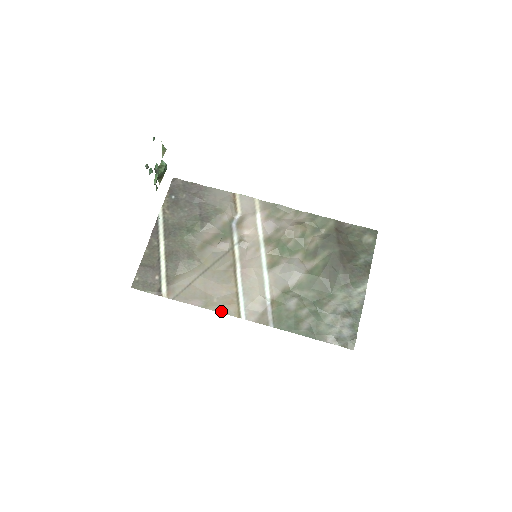
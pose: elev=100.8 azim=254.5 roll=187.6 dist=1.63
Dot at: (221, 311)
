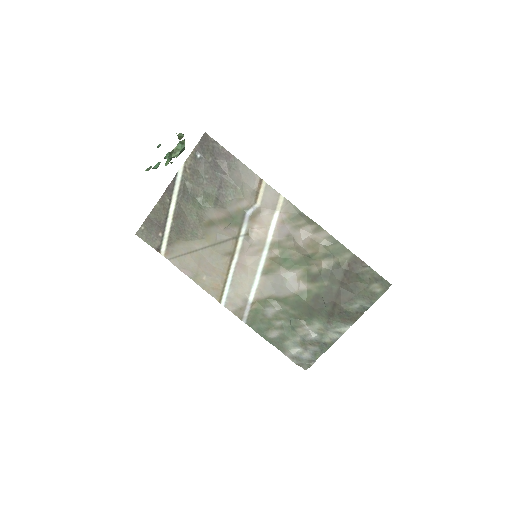
Dot at: (206, 290)
